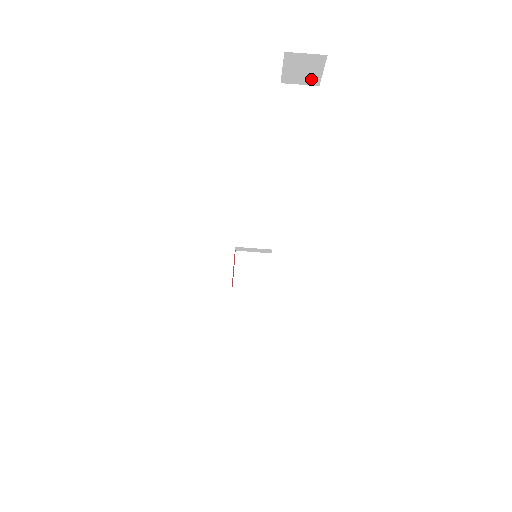
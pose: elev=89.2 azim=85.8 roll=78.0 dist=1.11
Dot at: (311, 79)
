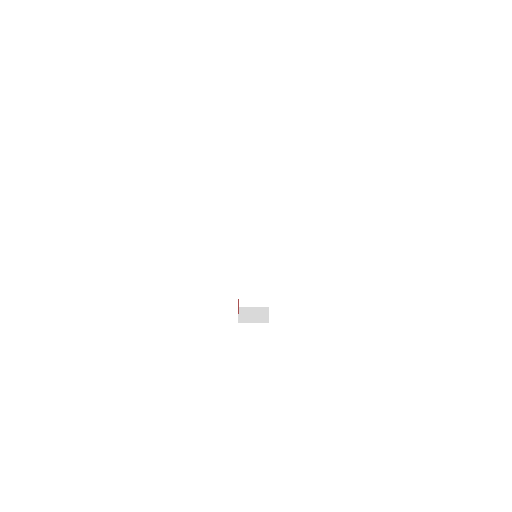
Dot at: (270, 15)
